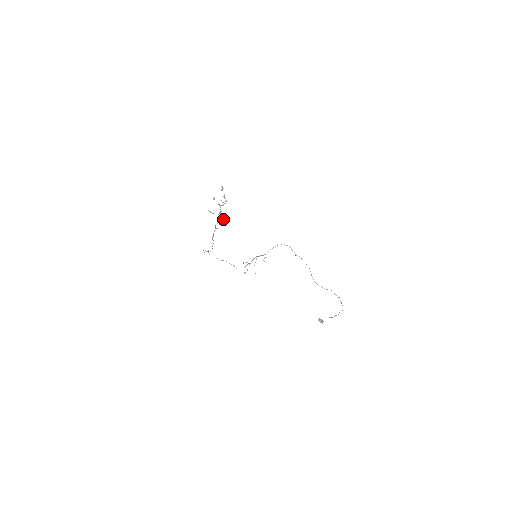
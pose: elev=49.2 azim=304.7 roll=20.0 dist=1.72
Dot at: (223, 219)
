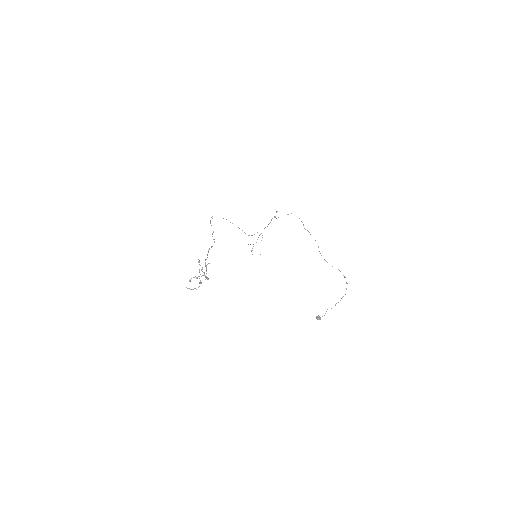
Dot at: (206, 278)
